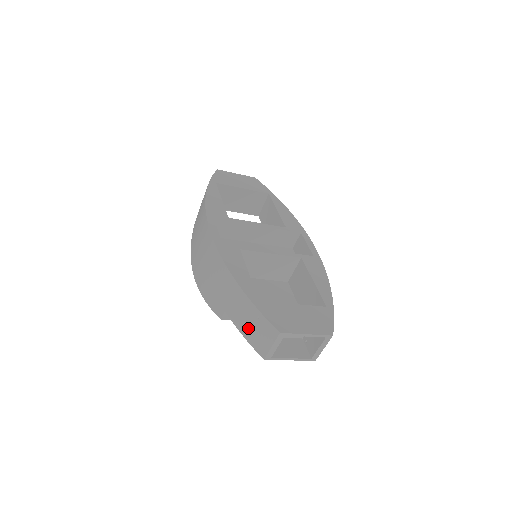
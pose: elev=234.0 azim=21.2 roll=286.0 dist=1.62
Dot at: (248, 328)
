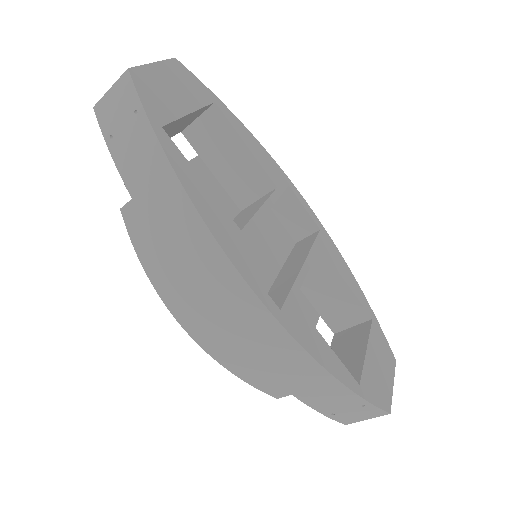
Dot at: (337, 410)
